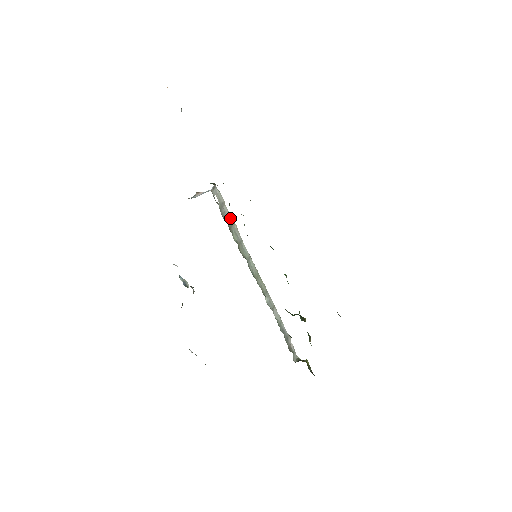
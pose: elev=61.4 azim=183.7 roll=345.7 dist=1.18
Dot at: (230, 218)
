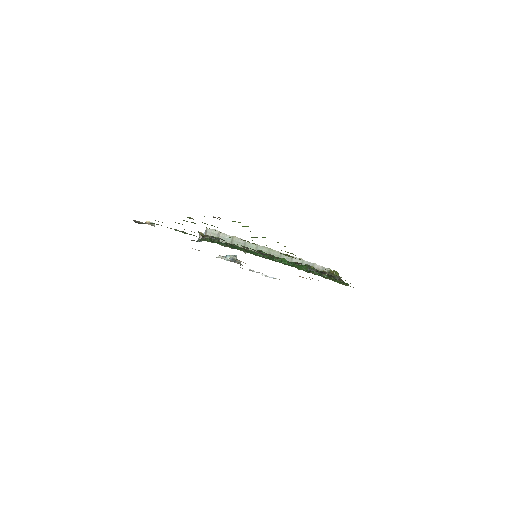
Dot at: occluded
